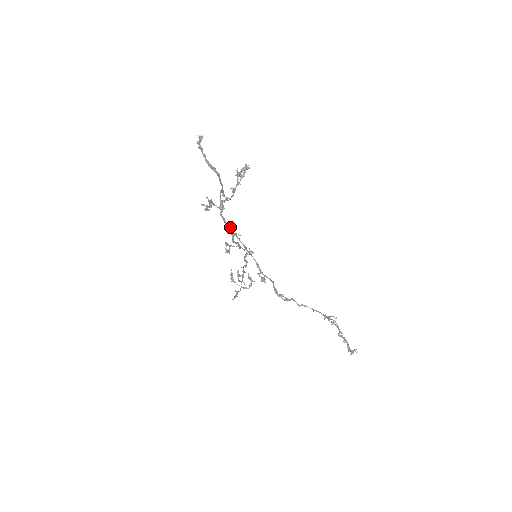
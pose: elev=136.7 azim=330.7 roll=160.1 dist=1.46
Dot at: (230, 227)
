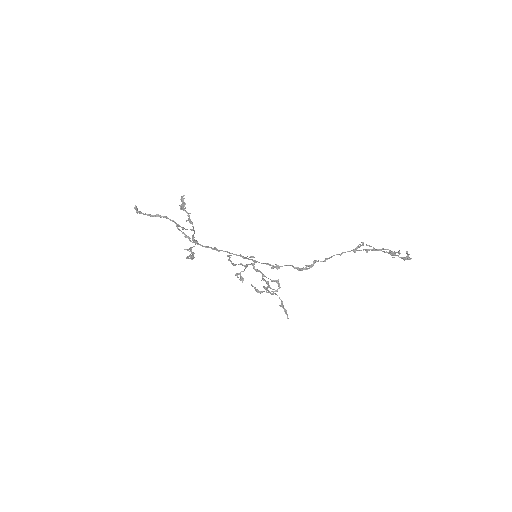
Dot at: (210, 247)
